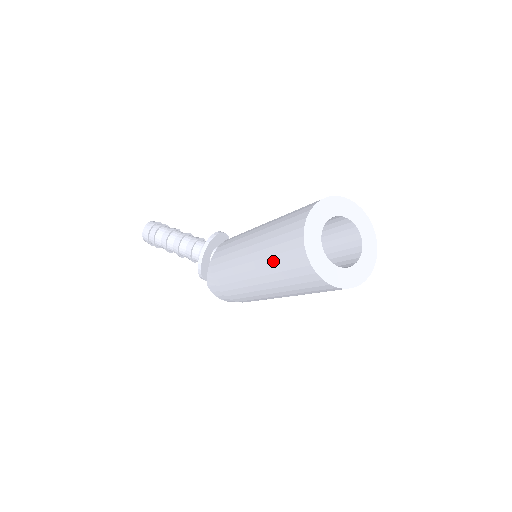
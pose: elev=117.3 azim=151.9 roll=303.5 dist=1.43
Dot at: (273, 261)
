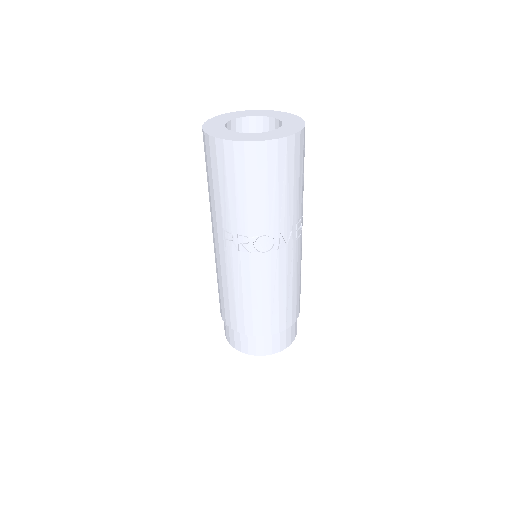
Dot at: occluded
